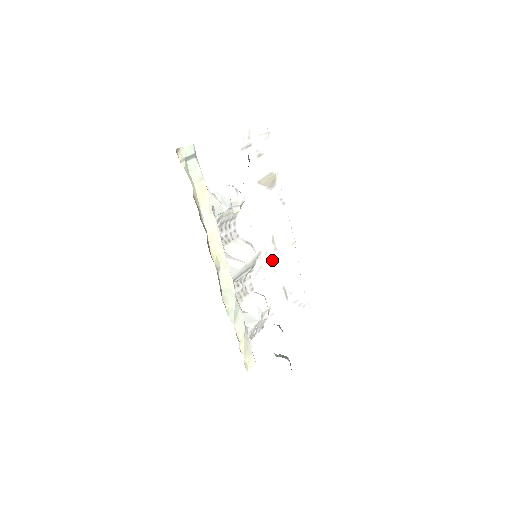
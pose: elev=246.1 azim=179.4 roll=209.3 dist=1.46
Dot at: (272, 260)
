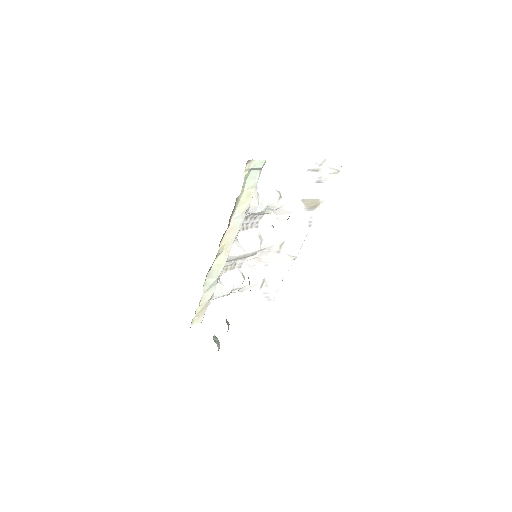
Dot at: (270, 257)
